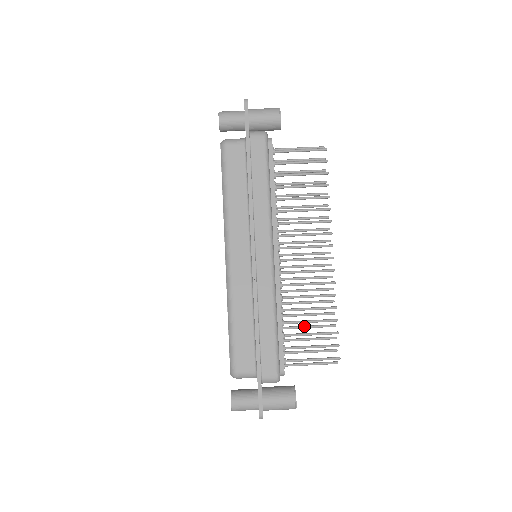
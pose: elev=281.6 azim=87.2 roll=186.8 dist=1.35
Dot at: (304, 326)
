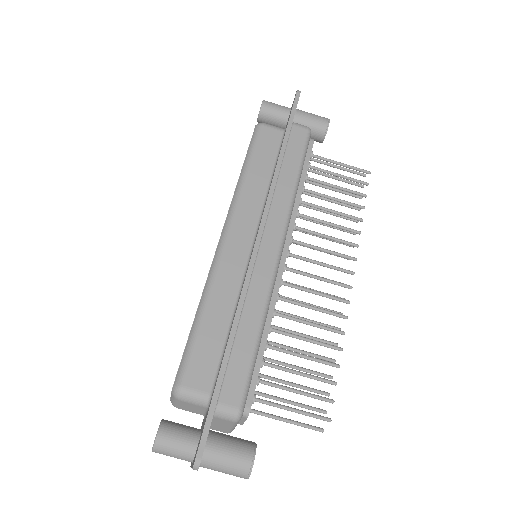
Dot at: (291, 364)
